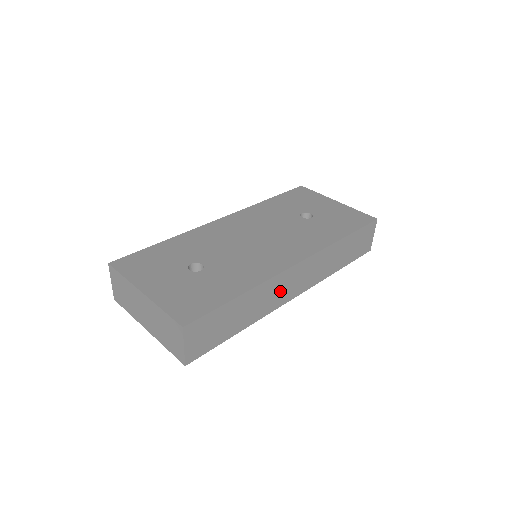
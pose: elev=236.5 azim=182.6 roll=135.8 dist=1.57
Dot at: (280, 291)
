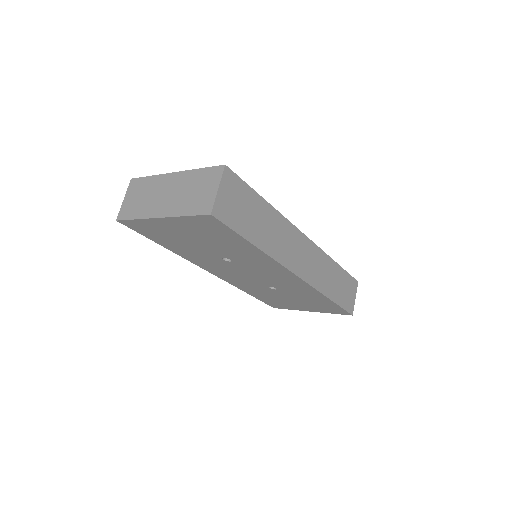
Dot at: (290, 248)
